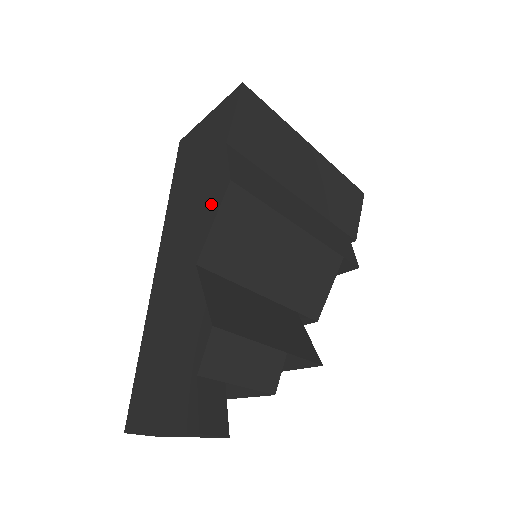
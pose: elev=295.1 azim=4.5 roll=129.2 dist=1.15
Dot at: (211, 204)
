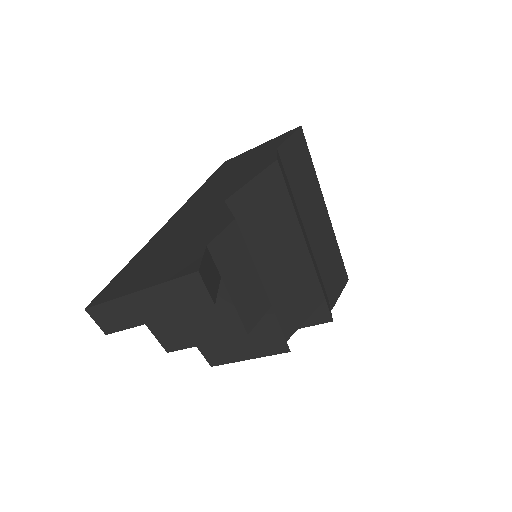
Dot at: (252, 173)
